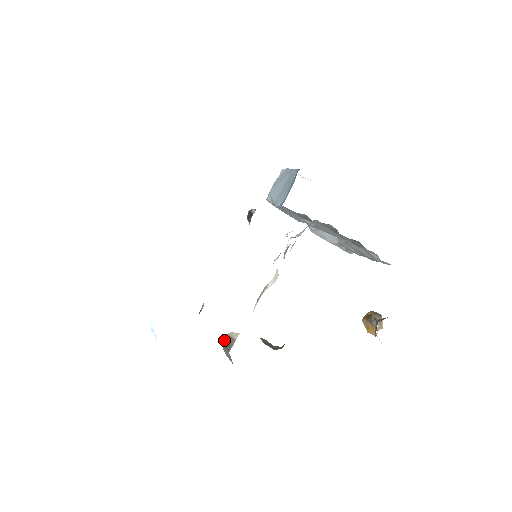
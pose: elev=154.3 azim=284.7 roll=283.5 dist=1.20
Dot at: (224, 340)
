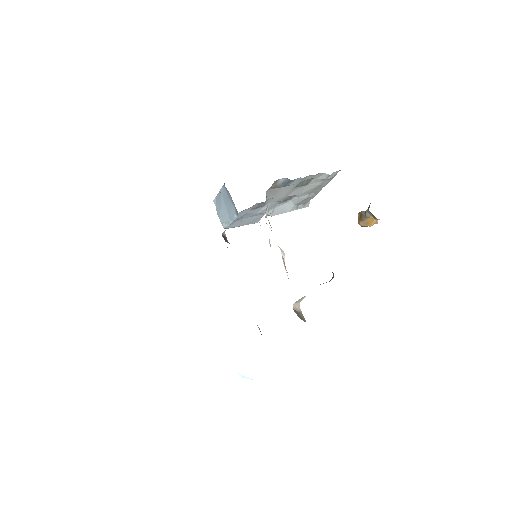
Dot at: occluded
